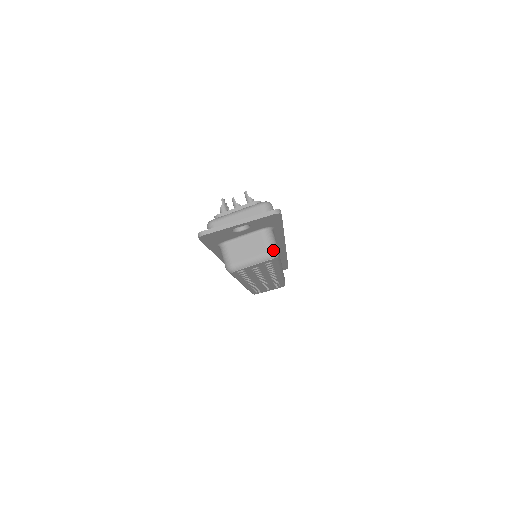
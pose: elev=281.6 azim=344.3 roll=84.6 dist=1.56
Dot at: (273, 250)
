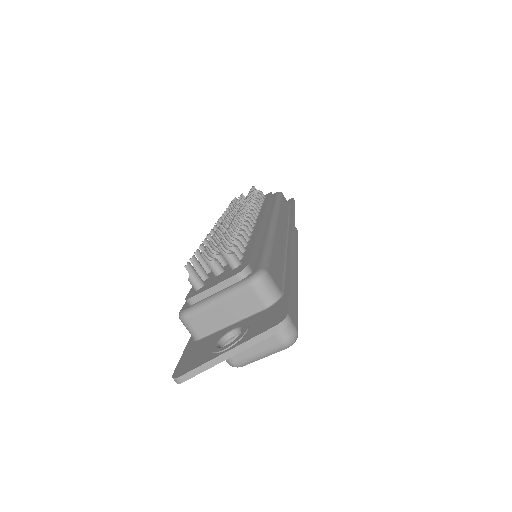
Dot at: (289, 337)
